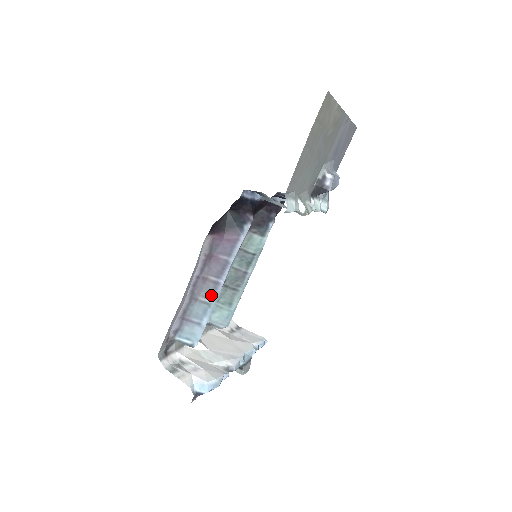
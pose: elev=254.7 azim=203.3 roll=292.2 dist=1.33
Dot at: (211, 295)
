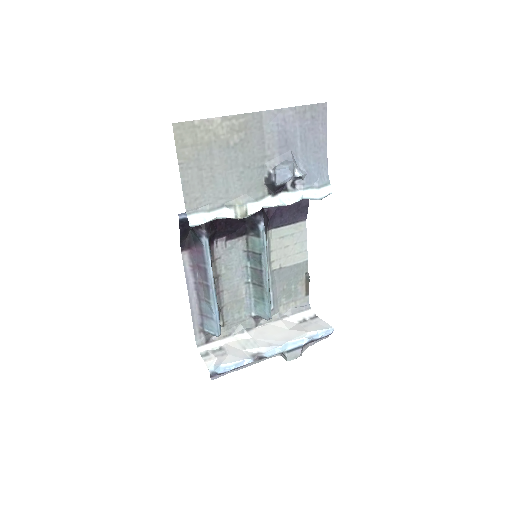
Dot at: (208, 296)
